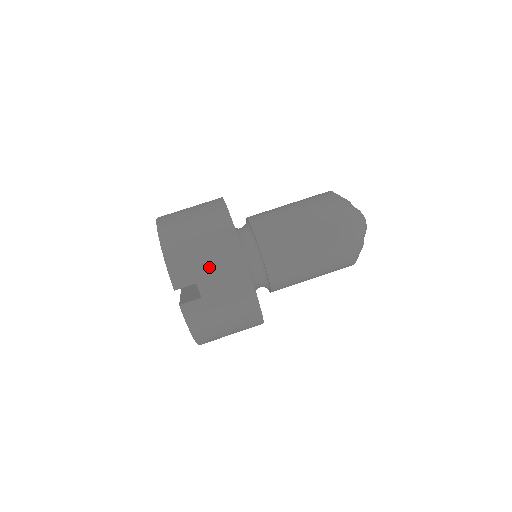
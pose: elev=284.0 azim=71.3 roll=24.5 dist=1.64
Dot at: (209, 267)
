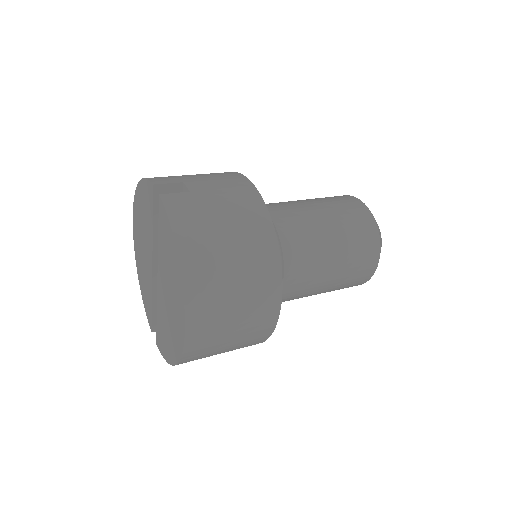
Dot at: (199, 177)
